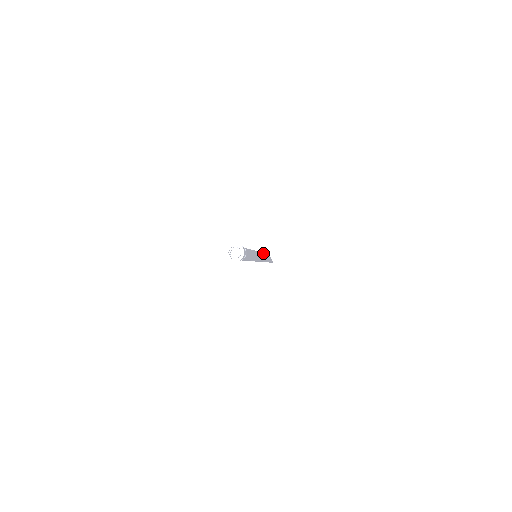
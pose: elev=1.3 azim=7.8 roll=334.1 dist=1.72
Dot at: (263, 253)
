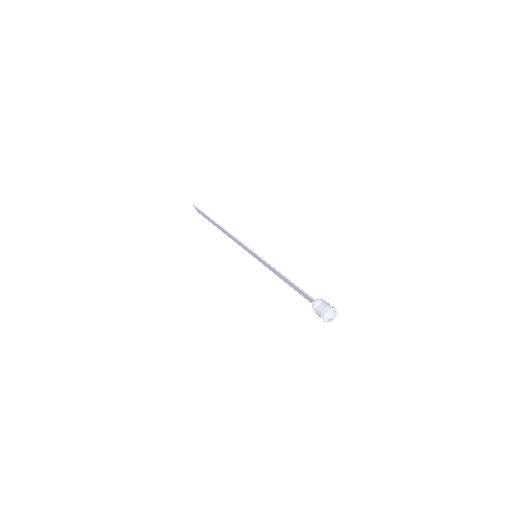
Dot at: (219, 224)
